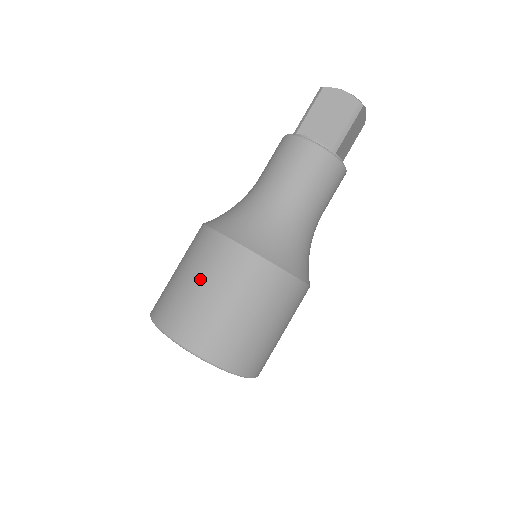
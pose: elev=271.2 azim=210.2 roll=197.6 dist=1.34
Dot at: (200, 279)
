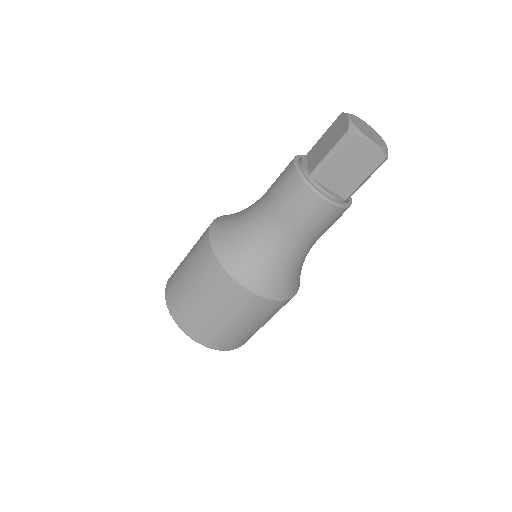
Dot at: (221, 312)
